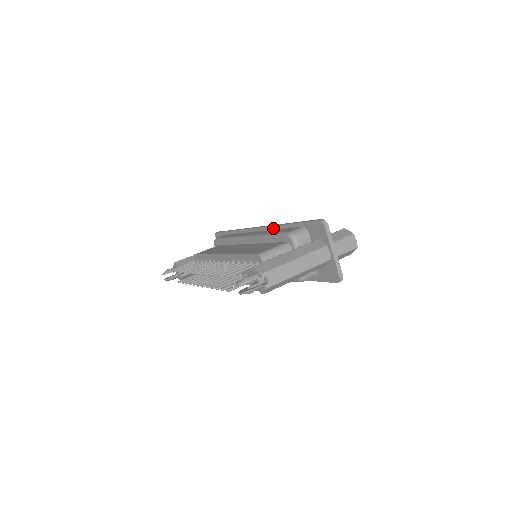
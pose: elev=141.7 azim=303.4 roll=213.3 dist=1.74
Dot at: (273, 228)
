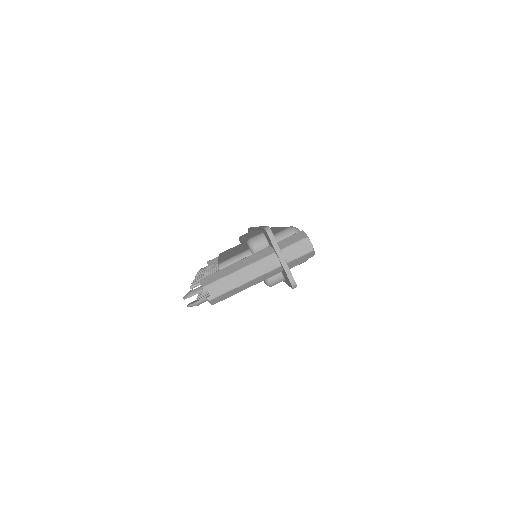
Dot at: (257, 230)
